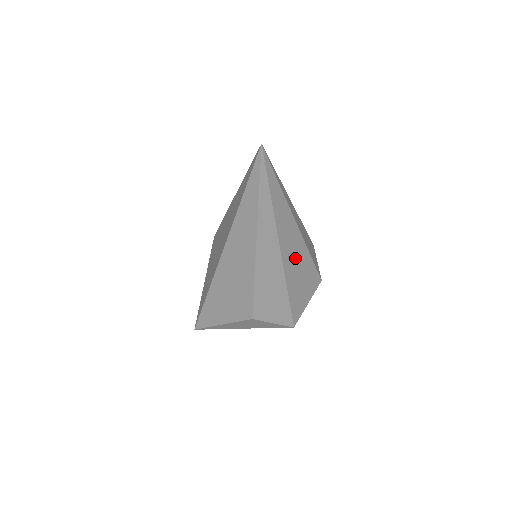
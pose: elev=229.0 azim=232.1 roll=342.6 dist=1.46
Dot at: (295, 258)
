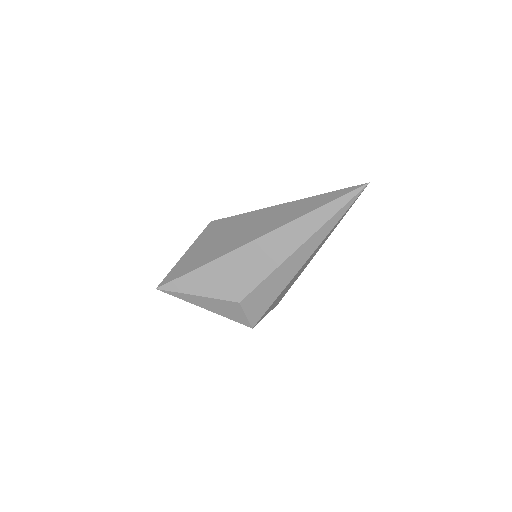
Dot at: (299, 273)
